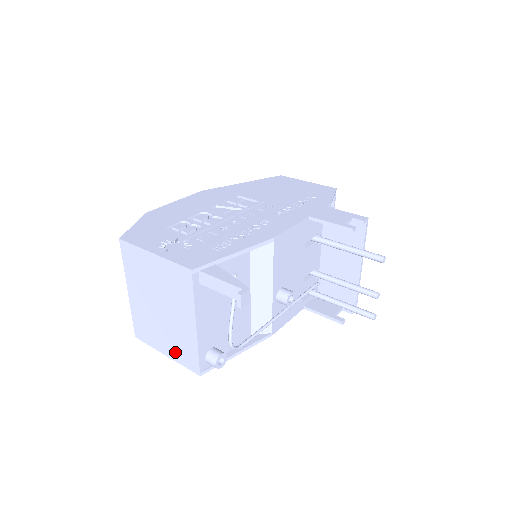
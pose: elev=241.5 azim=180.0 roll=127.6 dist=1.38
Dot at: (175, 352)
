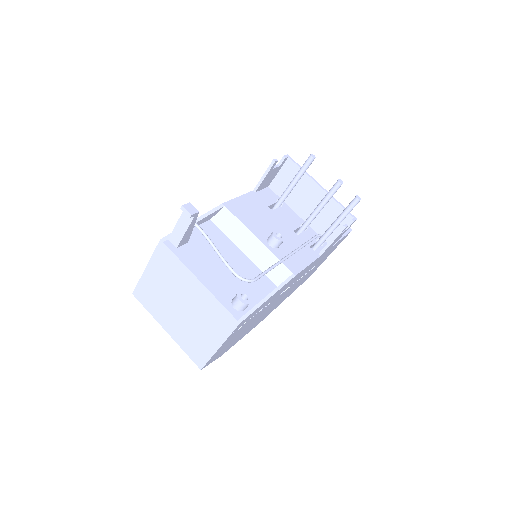
Dot at: (217, 332)
